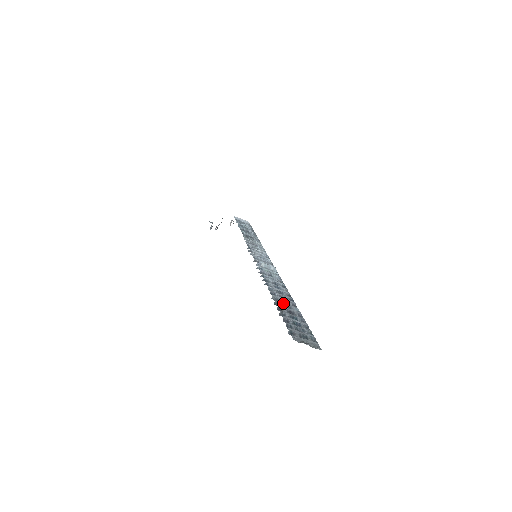
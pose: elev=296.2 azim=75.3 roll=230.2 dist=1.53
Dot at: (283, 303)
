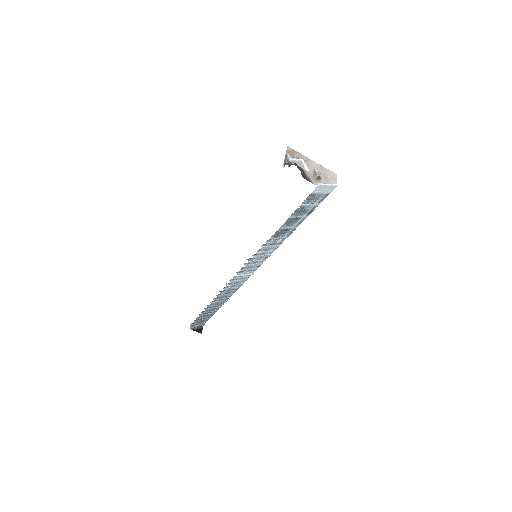
Dot at: occluded
